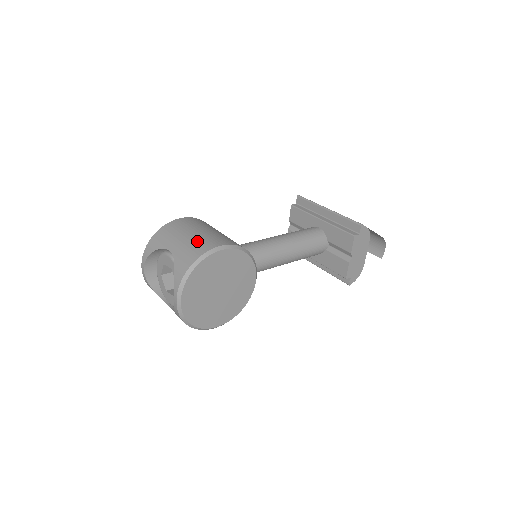
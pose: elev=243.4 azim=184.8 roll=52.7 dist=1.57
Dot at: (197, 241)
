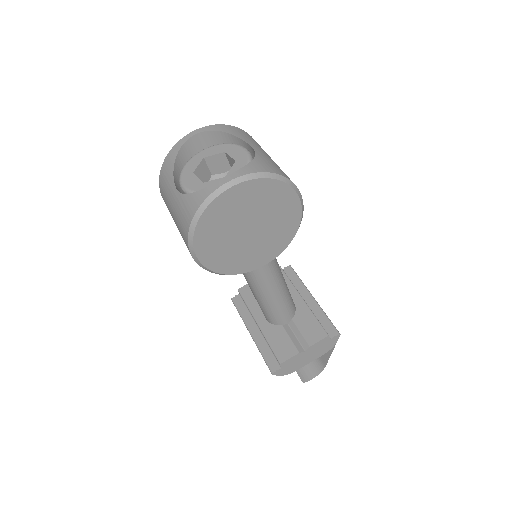
Dot at: occluded
